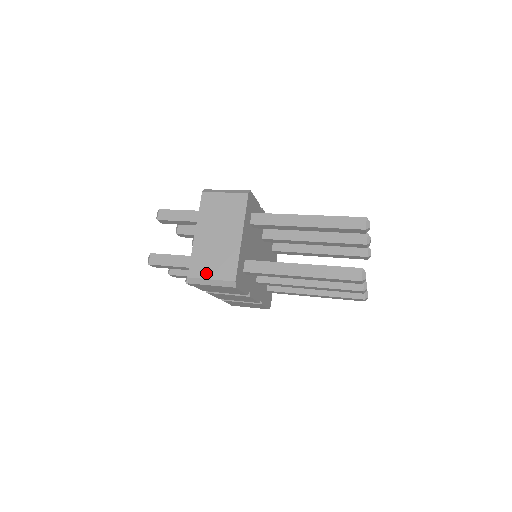
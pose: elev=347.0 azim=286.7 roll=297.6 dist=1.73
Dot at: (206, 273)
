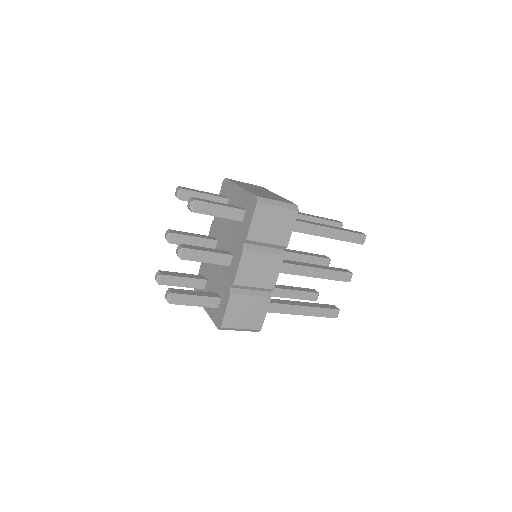
Dot at: (270, 198)
